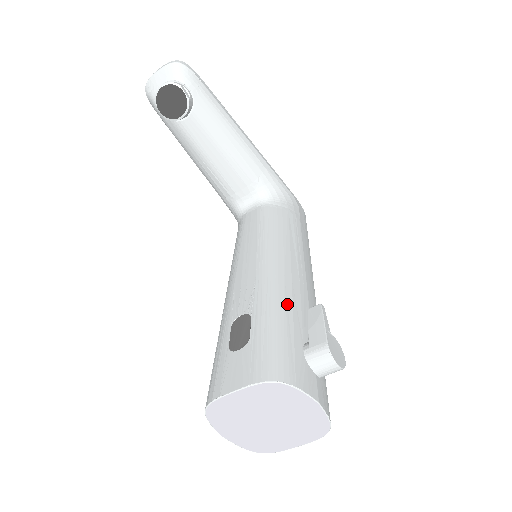
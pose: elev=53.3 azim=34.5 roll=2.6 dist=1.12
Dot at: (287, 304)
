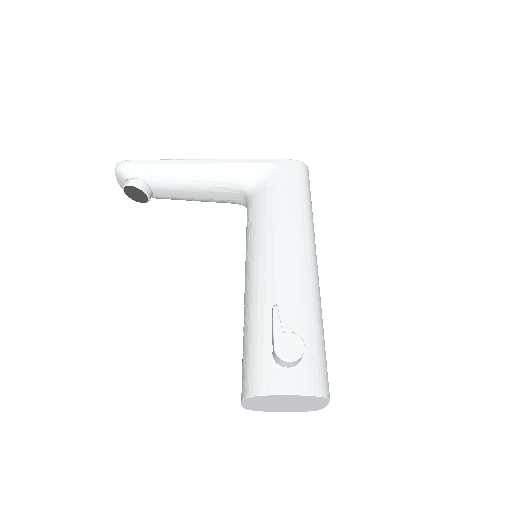
Dot at: (259, 313)
